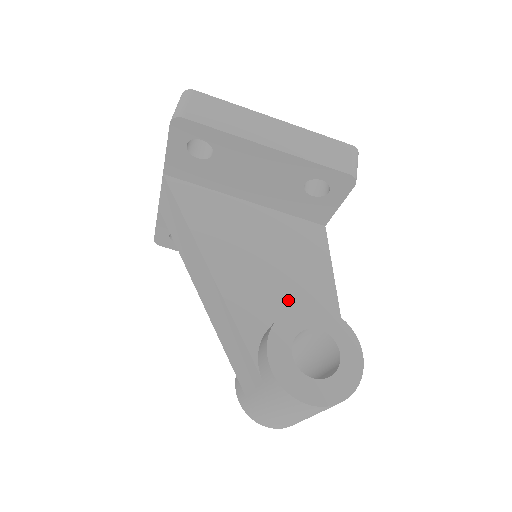
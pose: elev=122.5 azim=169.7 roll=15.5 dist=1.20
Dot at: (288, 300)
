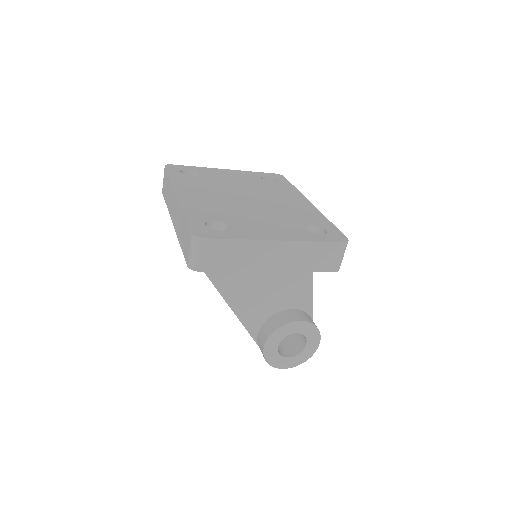
Dot at: (278, 302)
